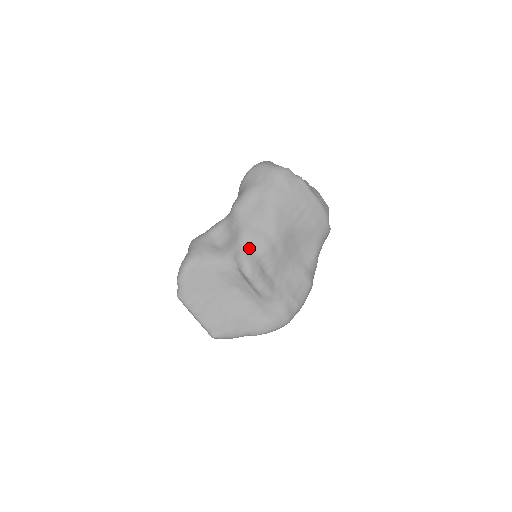
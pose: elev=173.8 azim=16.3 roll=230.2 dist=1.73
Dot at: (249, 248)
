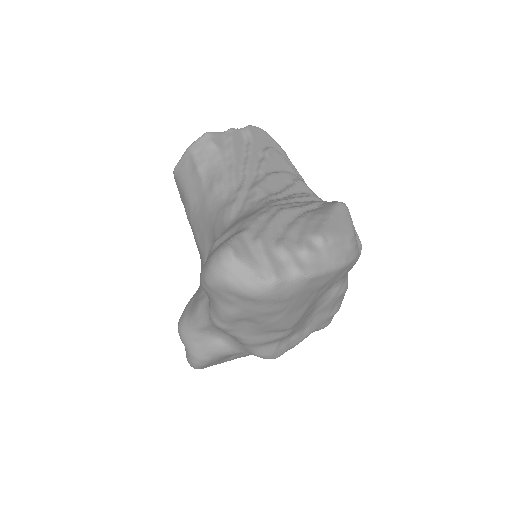
Dot at: (263, 347)
